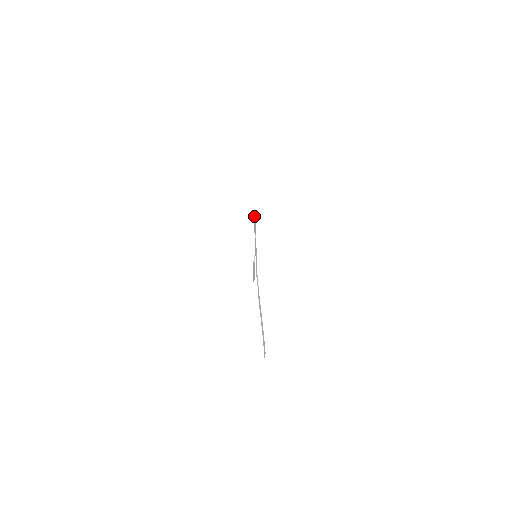
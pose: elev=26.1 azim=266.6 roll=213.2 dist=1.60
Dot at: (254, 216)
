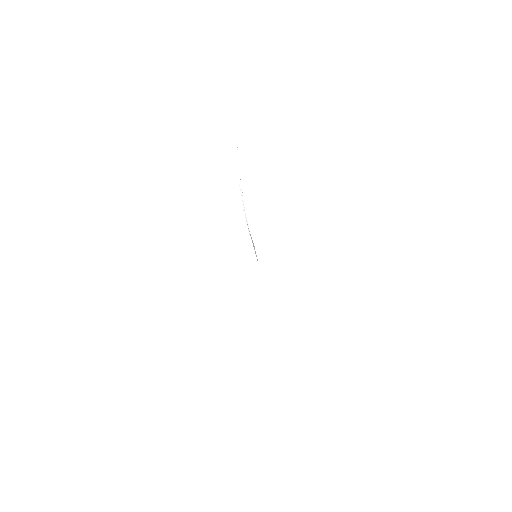
Dot at: occluded
